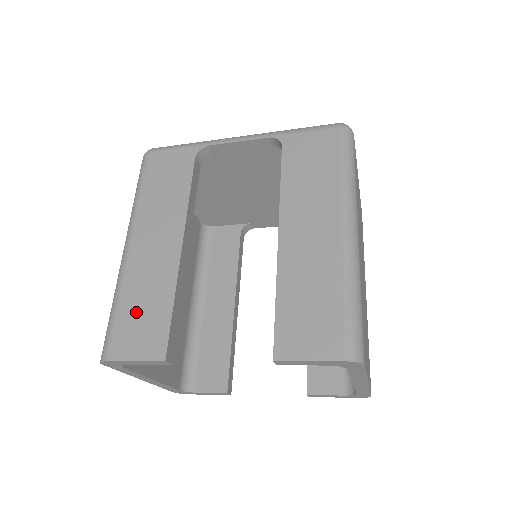
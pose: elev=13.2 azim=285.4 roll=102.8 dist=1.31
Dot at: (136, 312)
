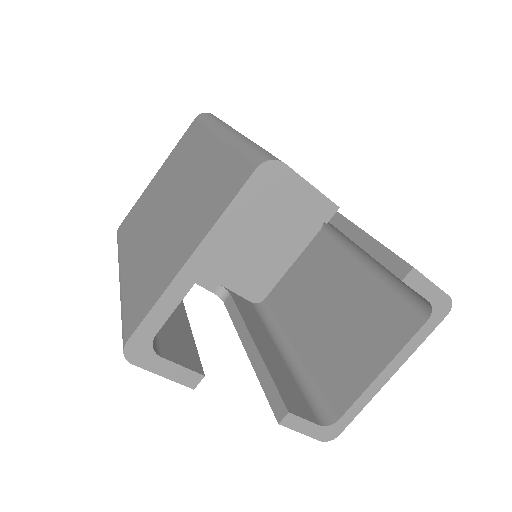
Dot at: occluded
